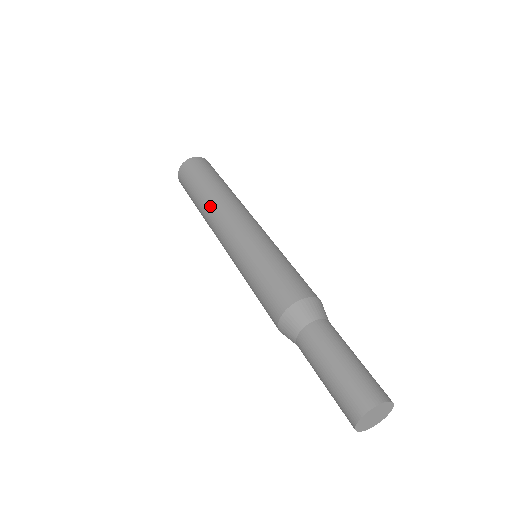
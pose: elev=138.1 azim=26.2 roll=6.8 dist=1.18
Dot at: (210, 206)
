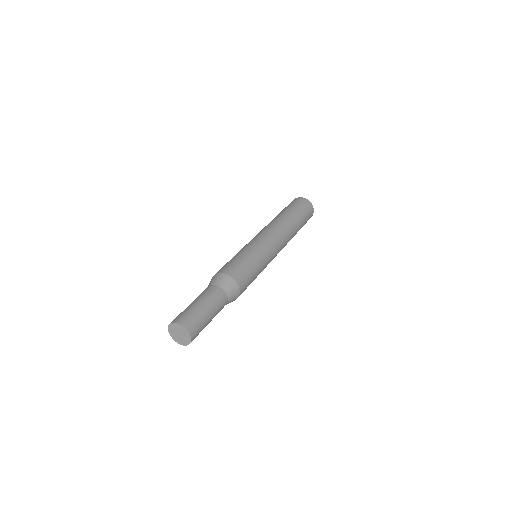
Dot at: (272, 221)
